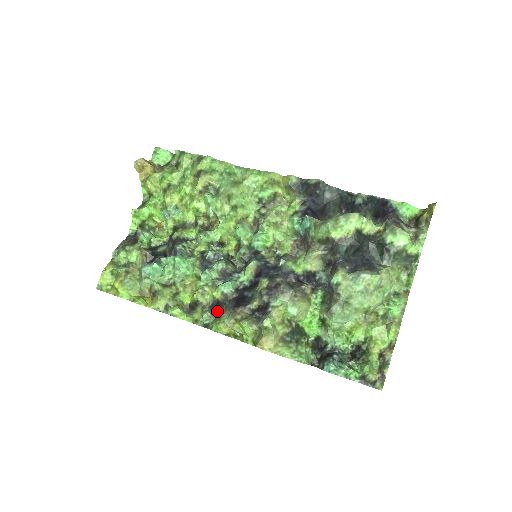
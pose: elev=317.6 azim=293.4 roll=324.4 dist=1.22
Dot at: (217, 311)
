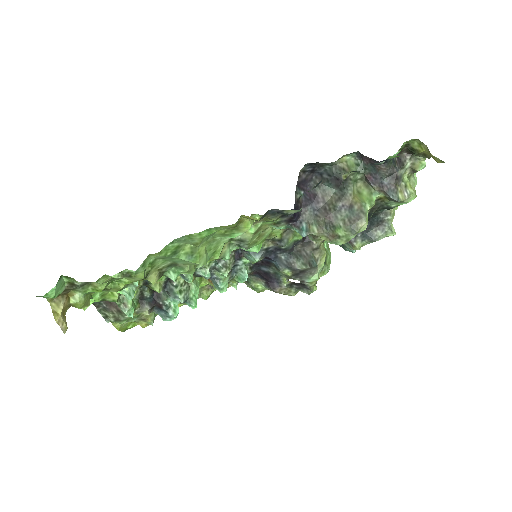
Dot at: occluded
